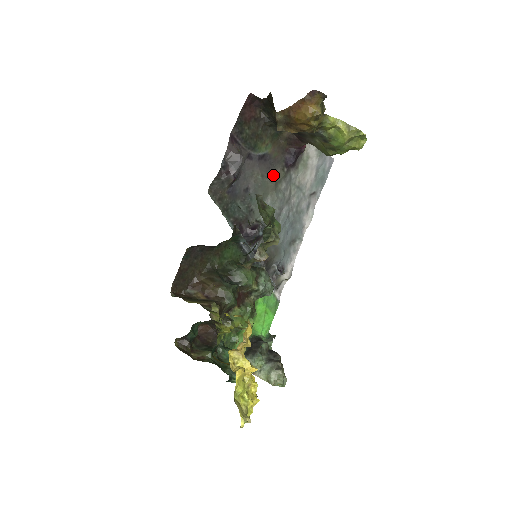
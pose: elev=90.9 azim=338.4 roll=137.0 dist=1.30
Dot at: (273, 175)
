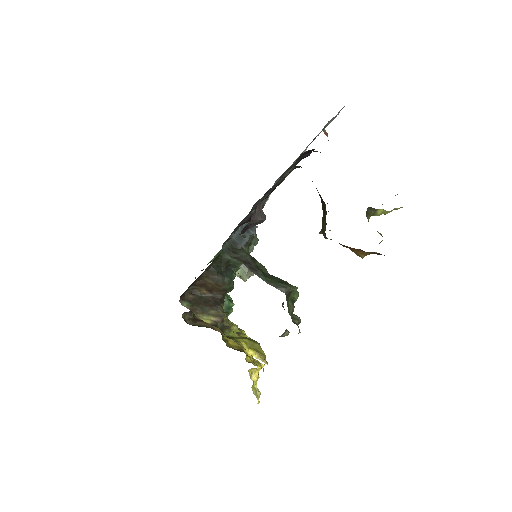
Dot at: (283, 179)
